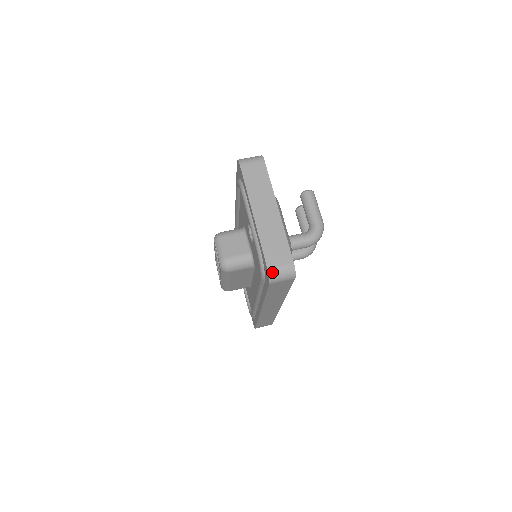
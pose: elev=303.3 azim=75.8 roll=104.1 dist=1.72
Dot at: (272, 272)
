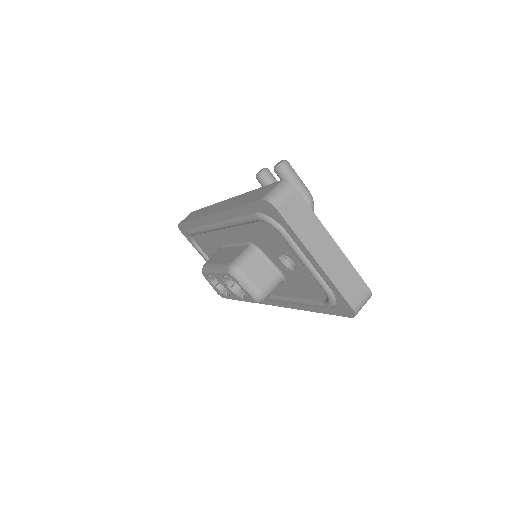
Dot at: (357, 310)
